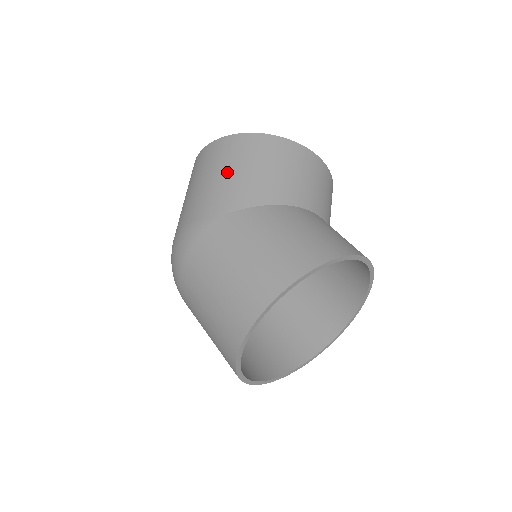
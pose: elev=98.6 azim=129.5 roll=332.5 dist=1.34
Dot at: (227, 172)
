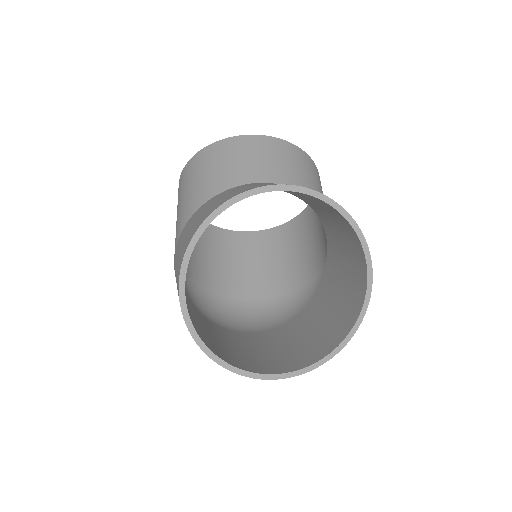
Dot at: occluded
